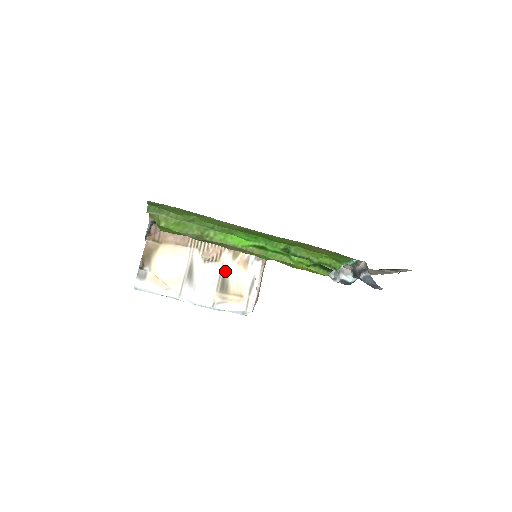
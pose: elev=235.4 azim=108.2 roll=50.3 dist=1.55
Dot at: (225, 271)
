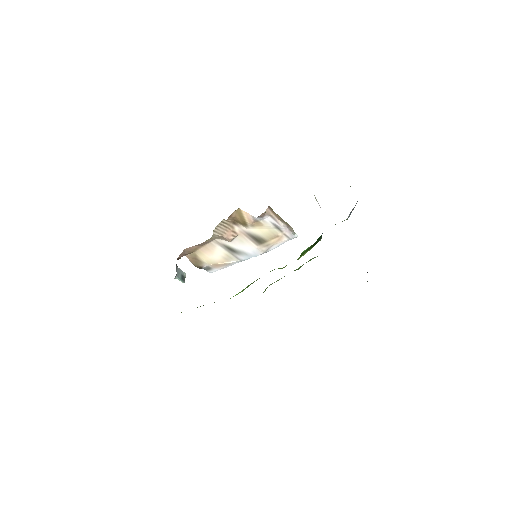
Dot at: (249, 234)
